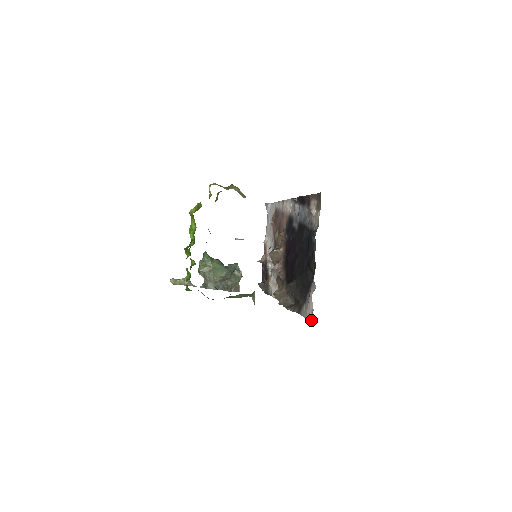
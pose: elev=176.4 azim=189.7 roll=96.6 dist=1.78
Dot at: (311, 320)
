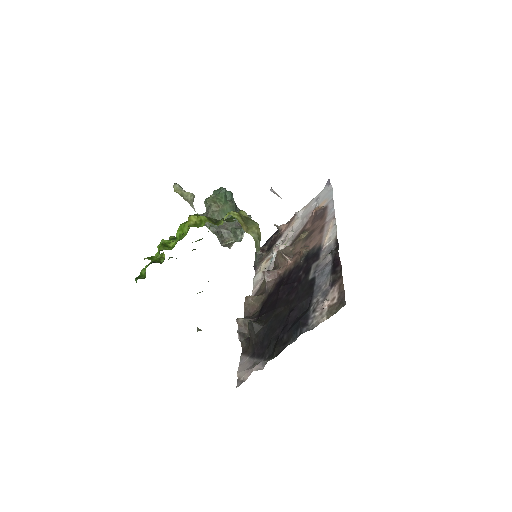
Dot at: (237, 384)
